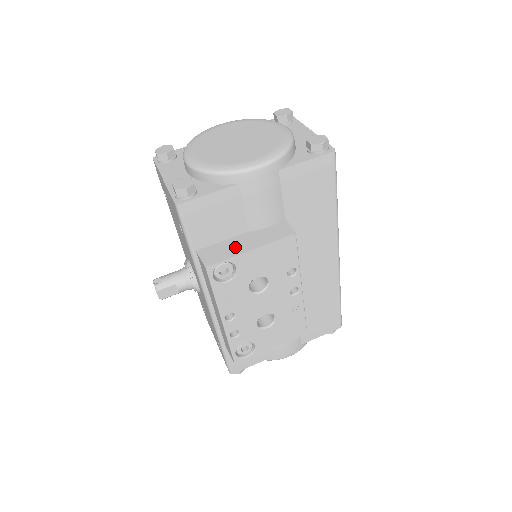
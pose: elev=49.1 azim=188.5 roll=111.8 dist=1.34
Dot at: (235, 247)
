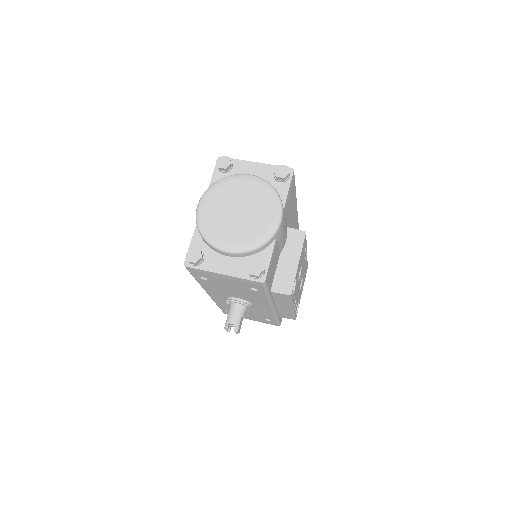
Dot at: (288, 269)
